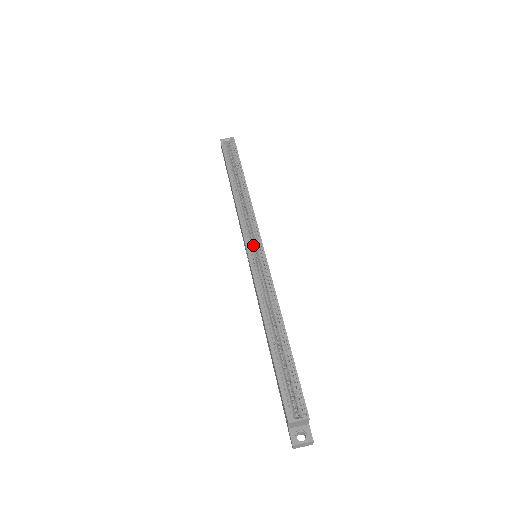
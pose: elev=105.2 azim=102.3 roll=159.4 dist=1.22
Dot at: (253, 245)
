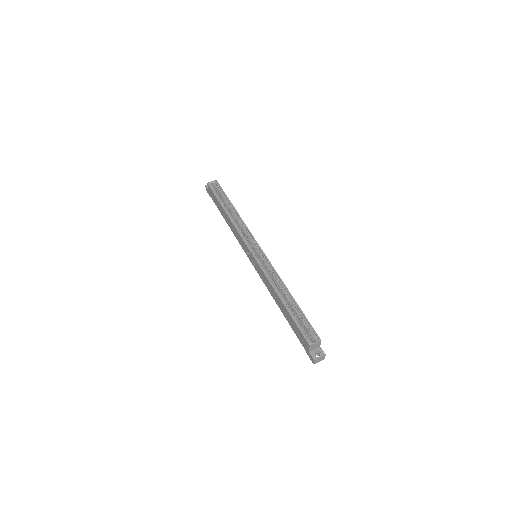
Dot at: occluded
